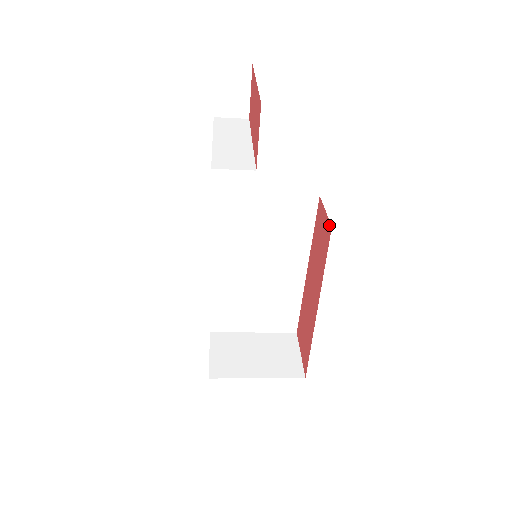
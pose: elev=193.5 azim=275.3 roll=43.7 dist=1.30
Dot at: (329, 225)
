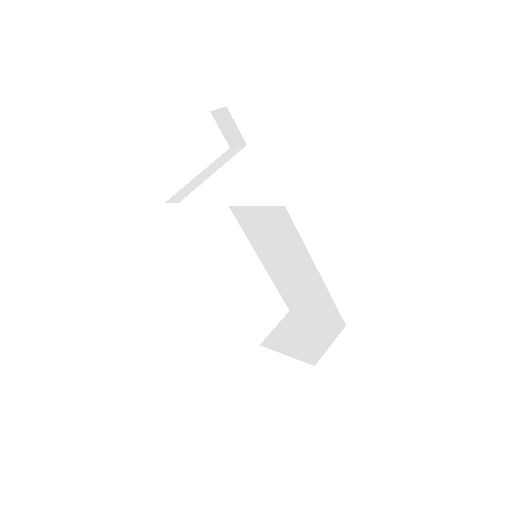
Dot at: occluded
